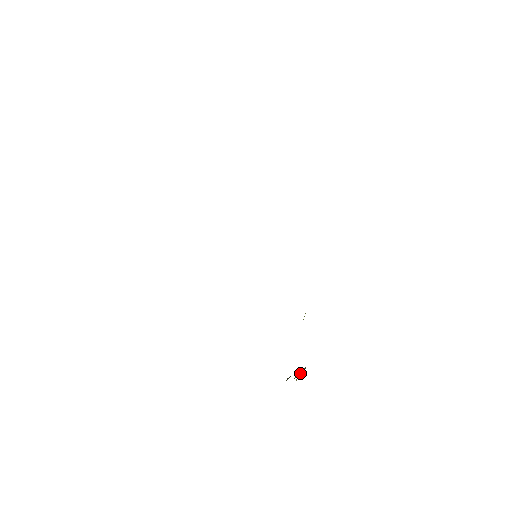
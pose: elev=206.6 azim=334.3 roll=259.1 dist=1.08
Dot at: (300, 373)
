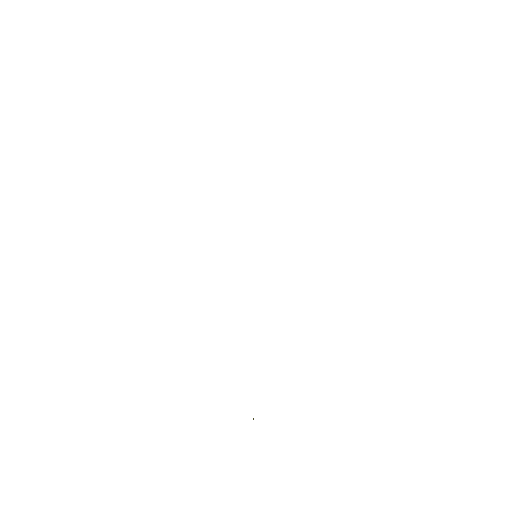
Dot at: occluded
